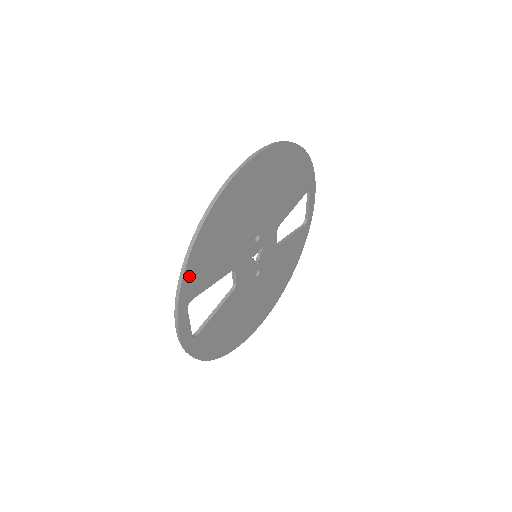
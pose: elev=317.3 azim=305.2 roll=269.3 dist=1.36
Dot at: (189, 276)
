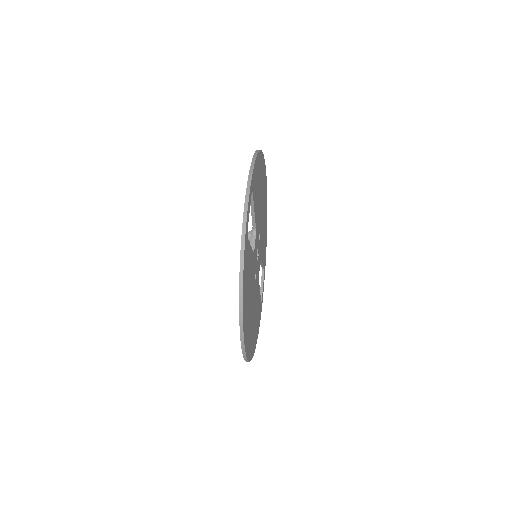
Dot at: (255, 169)
